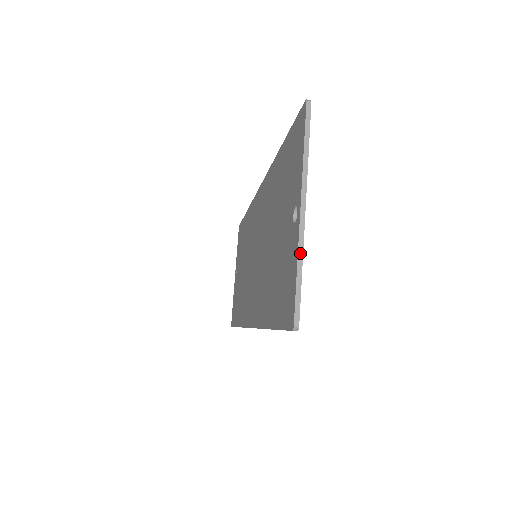
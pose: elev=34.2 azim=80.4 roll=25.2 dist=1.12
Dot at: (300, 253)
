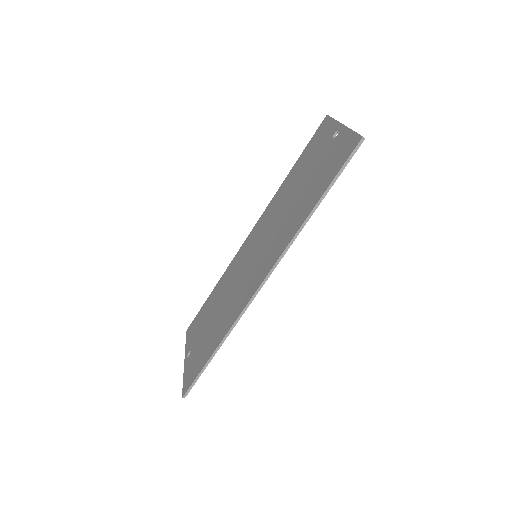
Dot at: (351, 129)
